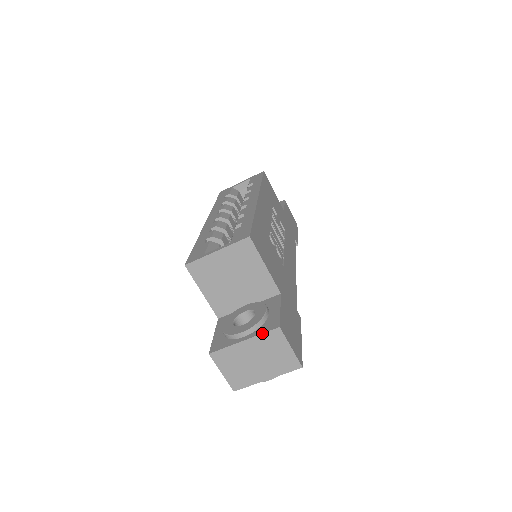
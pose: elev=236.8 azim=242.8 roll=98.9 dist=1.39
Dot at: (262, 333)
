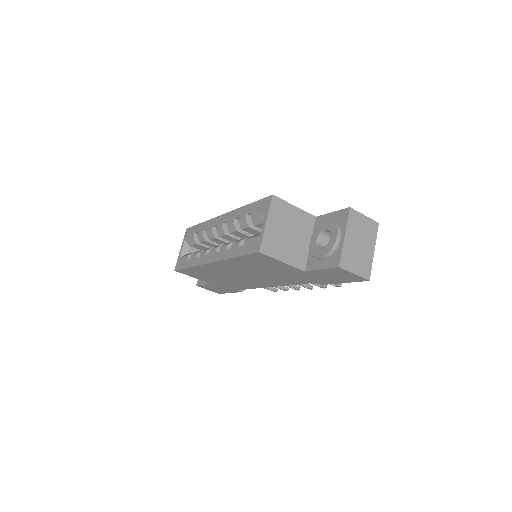
Dot at: (347, 221)
